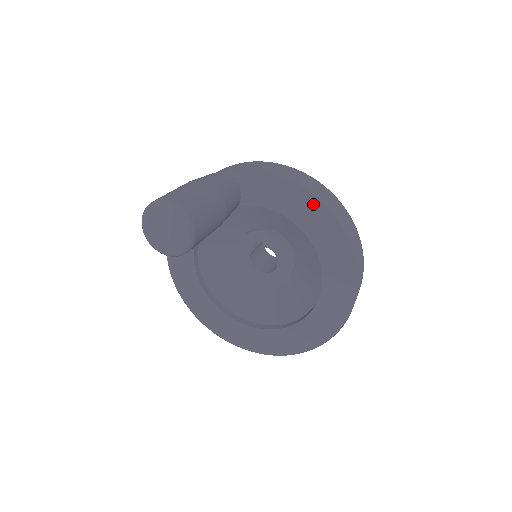
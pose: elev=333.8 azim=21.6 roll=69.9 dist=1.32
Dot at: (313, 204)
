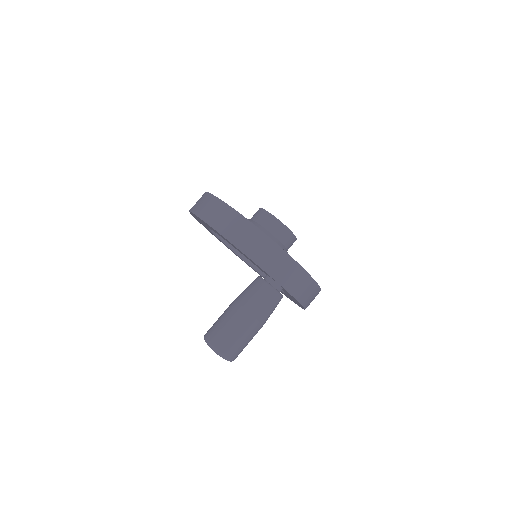
Dot at: occluded
